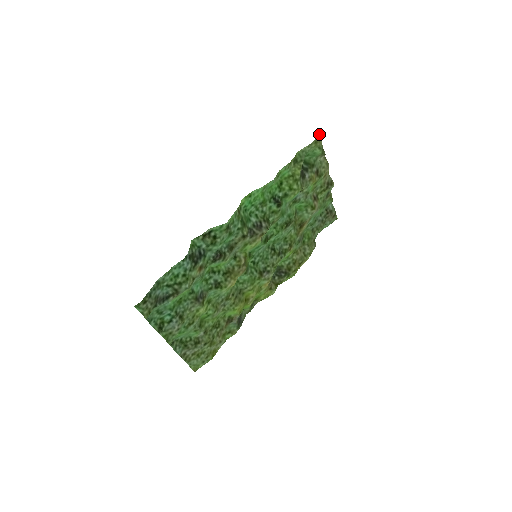
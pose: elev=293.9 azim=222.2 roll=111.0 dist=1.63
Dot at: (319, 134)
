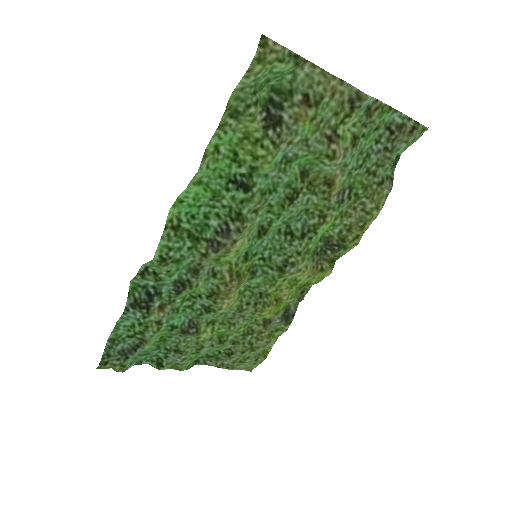
Dot at: (263, 36)
